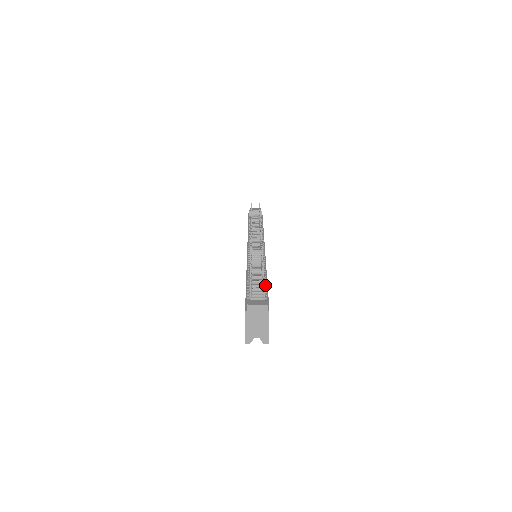
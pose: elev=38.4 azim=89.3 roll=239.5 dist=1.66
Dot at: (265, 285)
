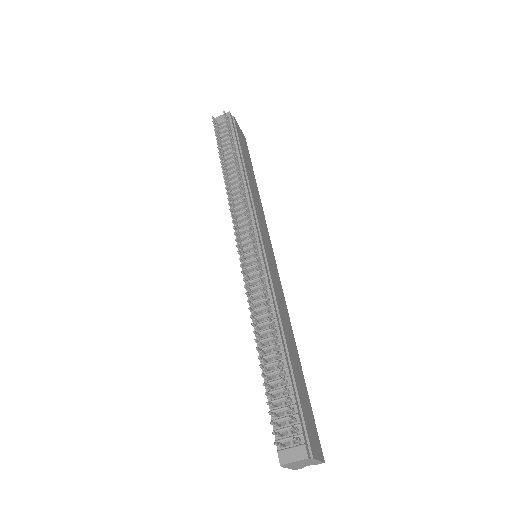
Dot at: (291, 391)
